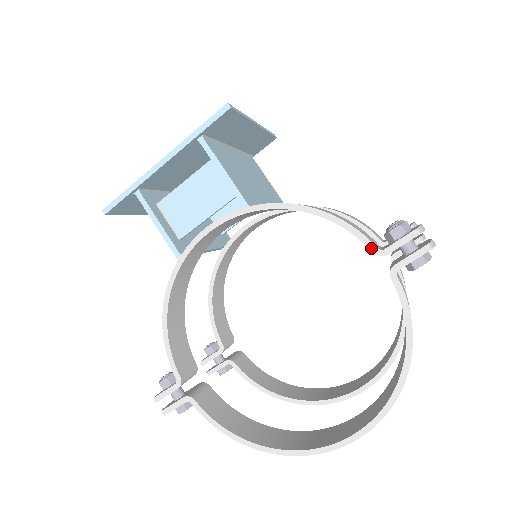
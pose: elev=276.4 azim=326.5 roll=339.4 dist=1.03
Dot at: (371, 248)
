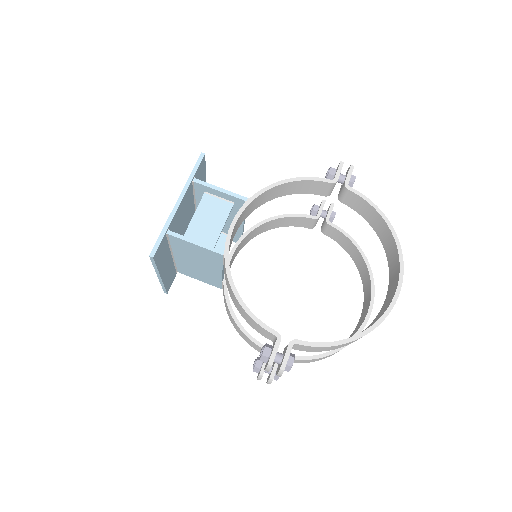
Dot at: (328, 182)
